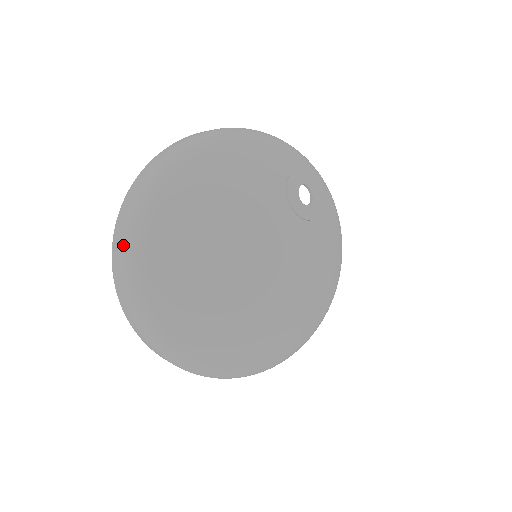
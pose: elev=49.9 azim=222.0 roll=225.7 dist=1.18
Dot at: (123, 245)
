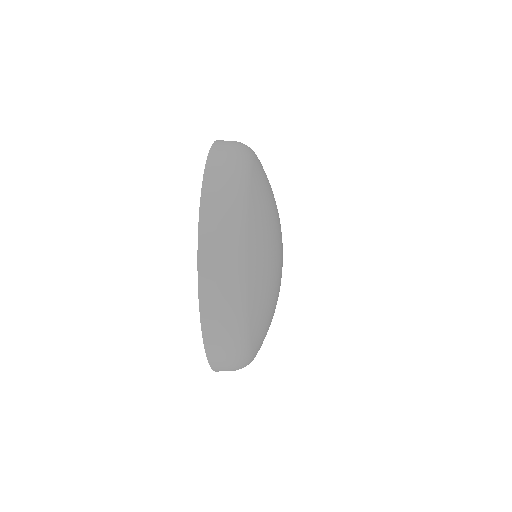
Dot at: (235, 153)
